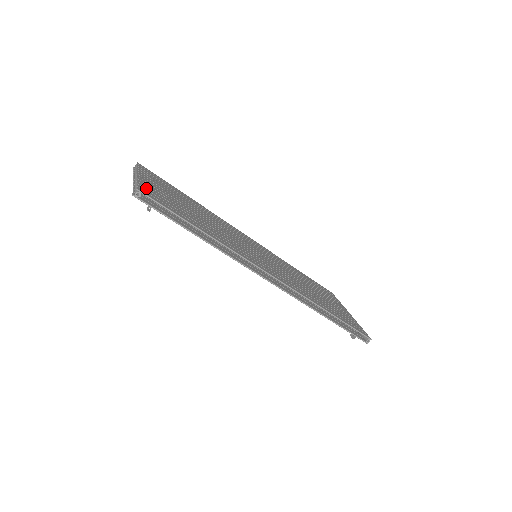
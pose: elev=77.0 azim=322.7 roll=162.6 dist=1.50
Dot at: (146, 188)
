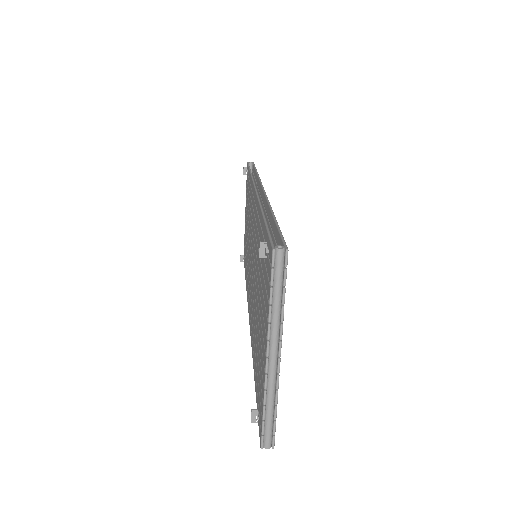
Dot at: occluded
